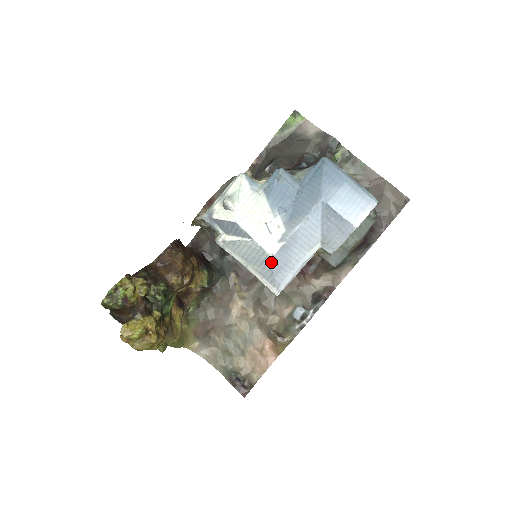
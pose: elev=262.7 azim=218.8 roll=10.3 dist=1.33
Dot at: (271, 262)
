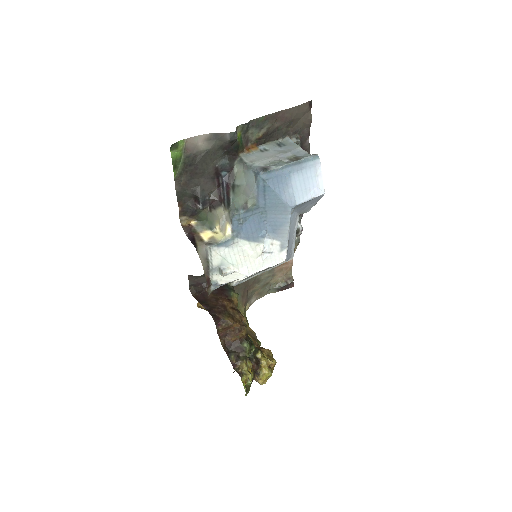
Dot at: occluded
